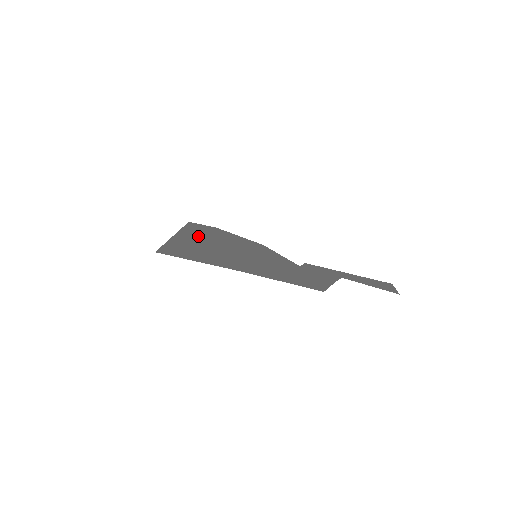
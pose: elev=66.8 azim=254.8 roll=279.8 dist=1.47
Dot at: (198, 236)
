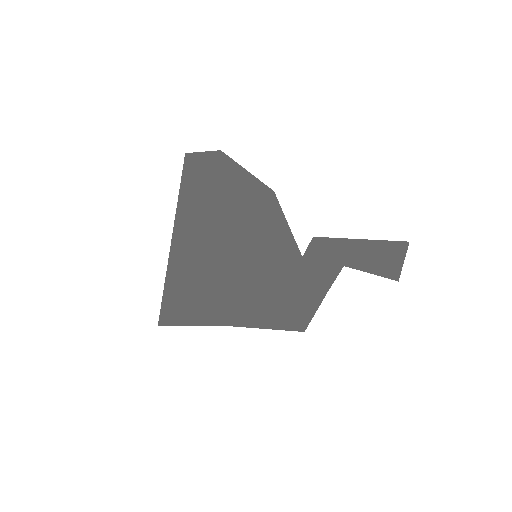
Dot at: (196, 226)
